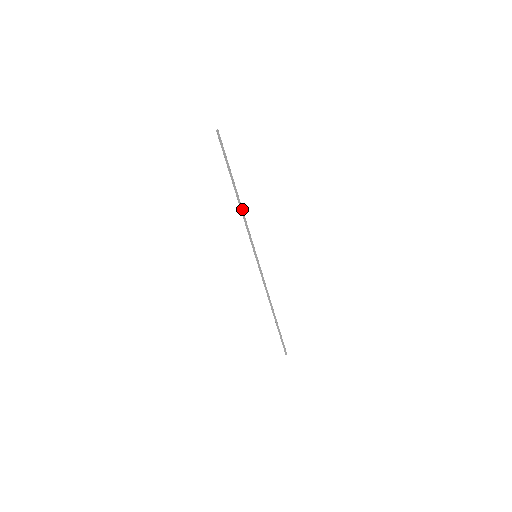
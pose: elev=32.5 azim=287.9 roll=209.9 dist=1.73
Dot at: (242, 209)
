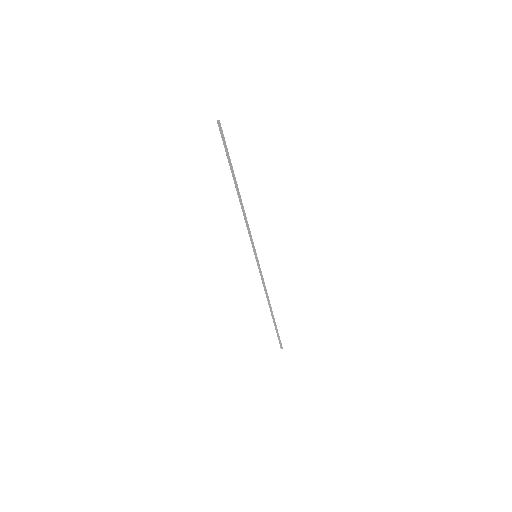
Dot at: (243, 208)
